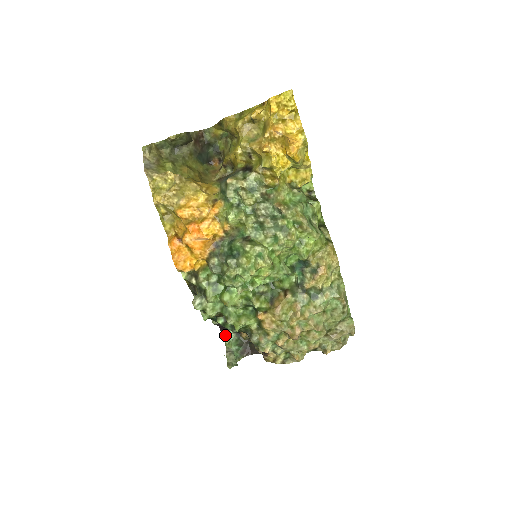
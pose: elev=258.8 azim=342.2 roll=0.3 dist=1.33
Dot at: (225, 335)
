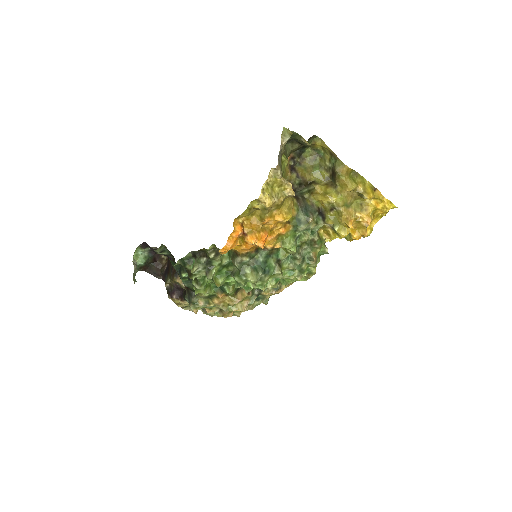
Dot at: (140, 248)
